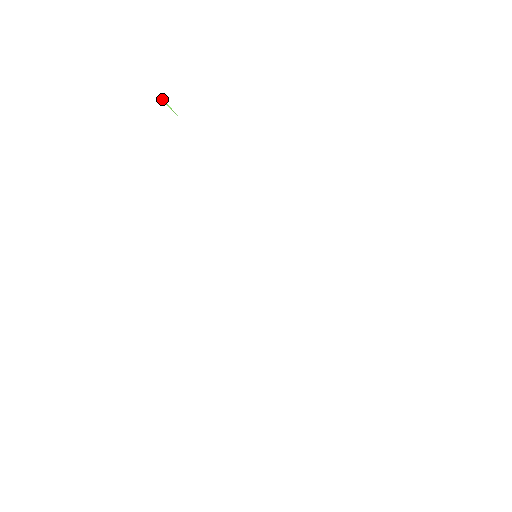
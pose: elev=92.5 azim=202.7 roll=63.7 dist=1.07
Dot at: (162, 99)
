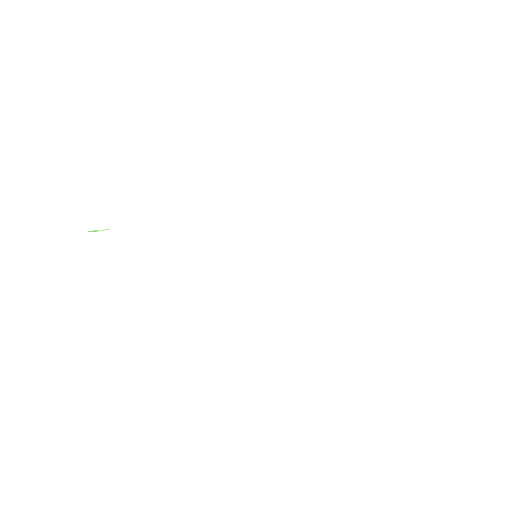
Dot at: occluded
